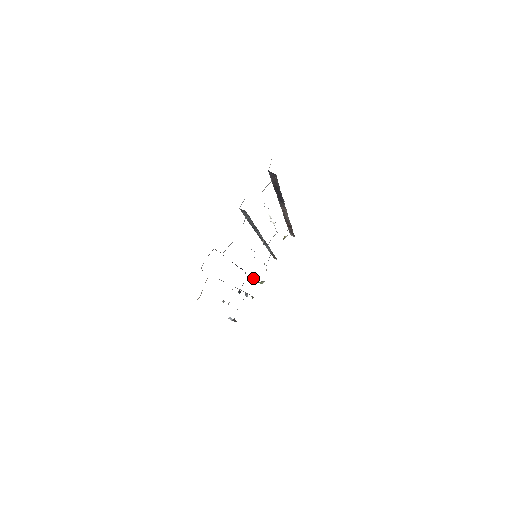
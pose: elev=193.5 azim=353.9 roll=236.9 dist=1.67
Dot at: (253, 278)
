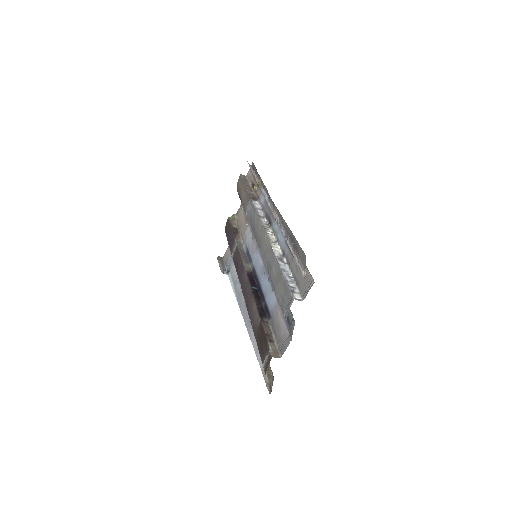
Dot at: (241, 245)
